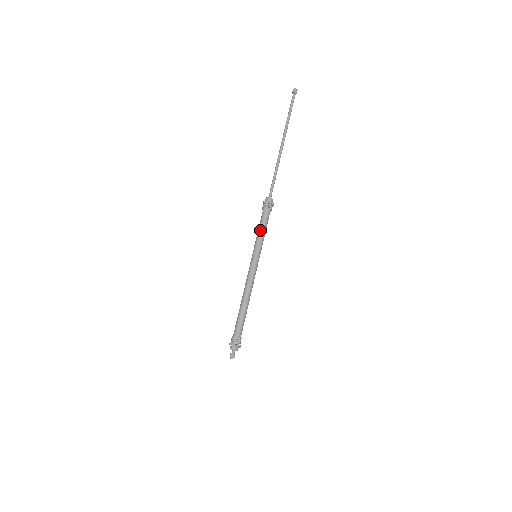
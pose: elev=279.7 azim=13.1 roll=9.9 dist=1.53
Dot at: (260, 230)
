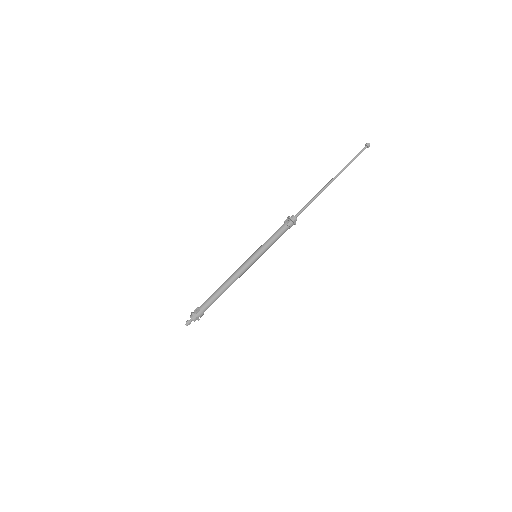
Dot at: (270, 237)
